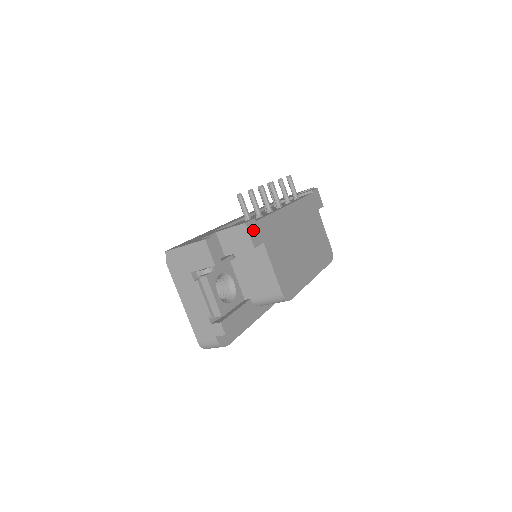
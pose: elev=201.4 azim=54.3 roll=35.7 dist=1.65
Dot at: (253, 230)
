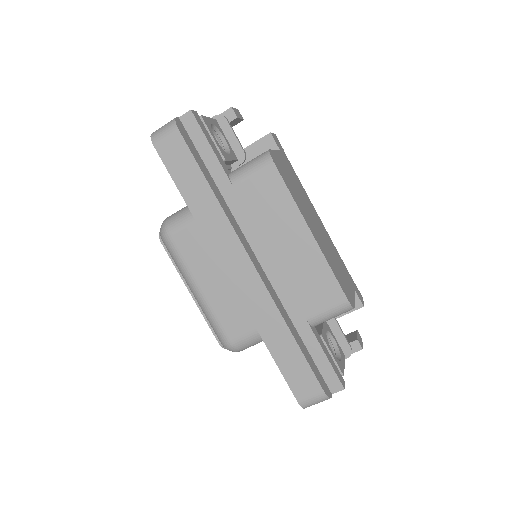
Dot at: (278, 142)
